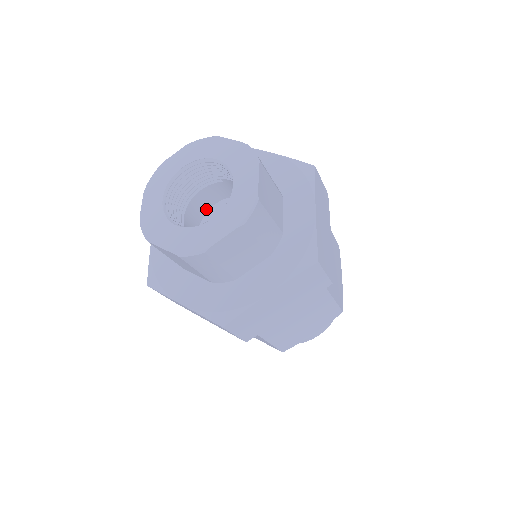
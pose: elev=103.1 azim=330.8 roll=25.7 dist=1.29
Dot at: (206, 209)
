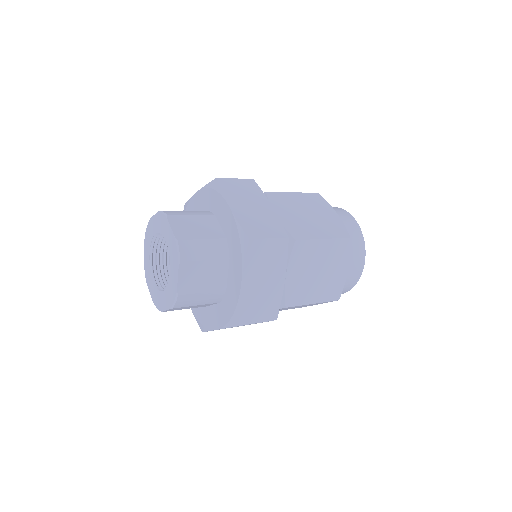
Dot at: occluded
